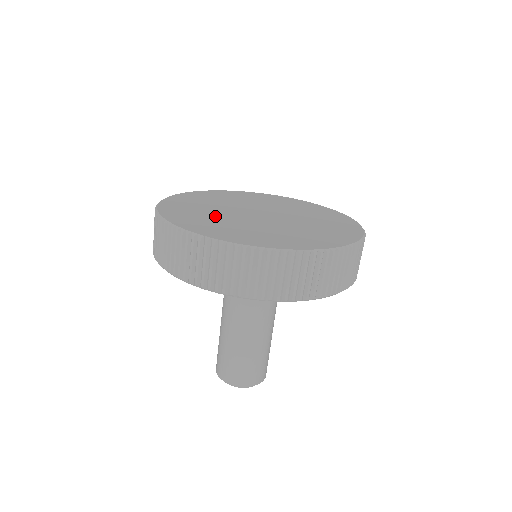
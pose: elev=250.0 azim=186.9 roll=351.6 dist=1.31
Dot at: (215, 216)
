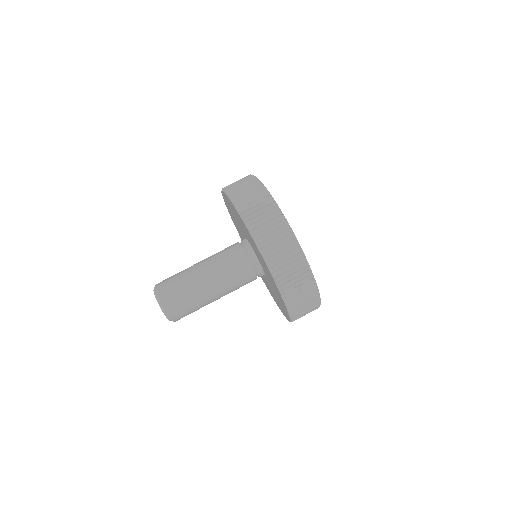
Dot at: occluded
